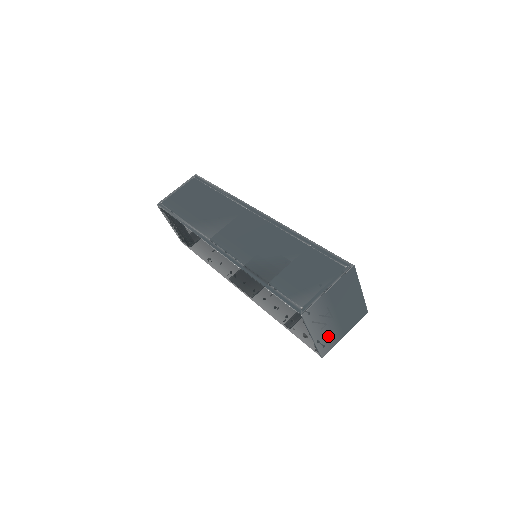
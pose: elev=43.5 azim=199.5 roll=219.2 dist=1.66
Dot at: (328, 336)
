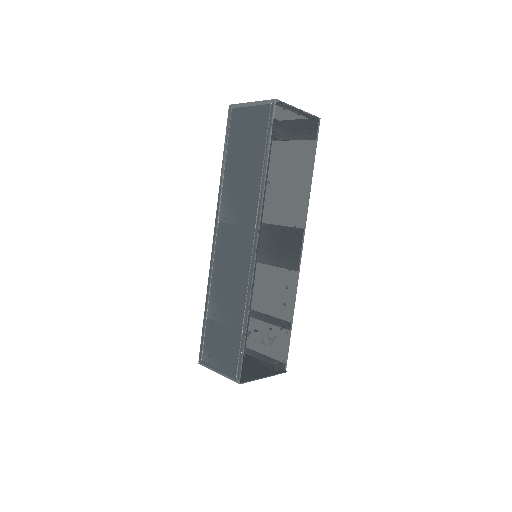
Dot at: occluded
